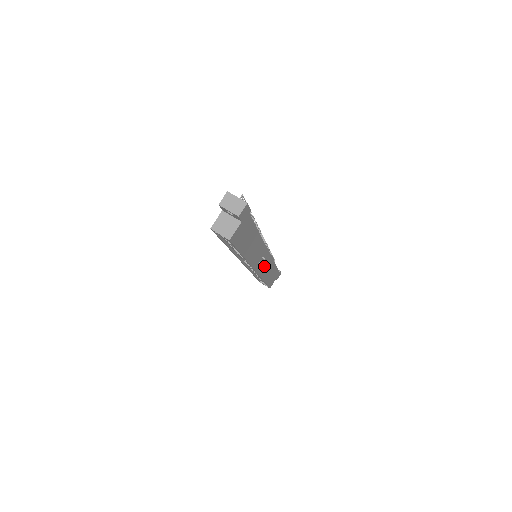
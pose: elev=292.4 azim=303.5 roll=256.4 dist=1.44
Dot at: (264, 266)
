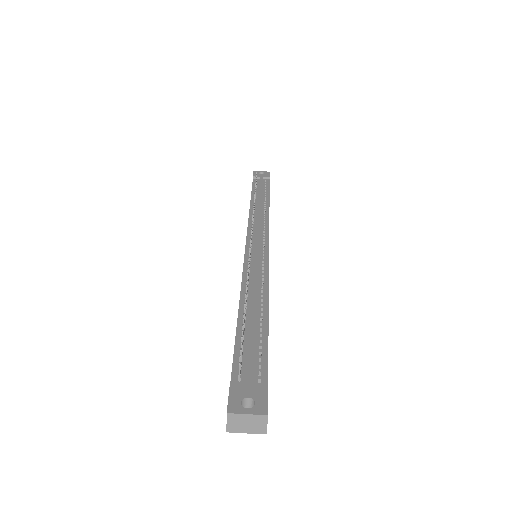
Dot at: occluded
